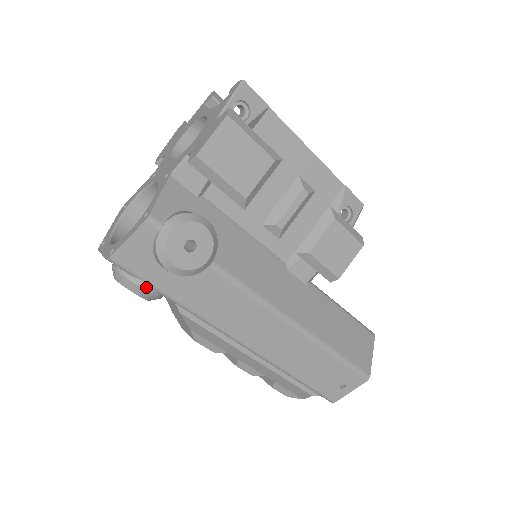
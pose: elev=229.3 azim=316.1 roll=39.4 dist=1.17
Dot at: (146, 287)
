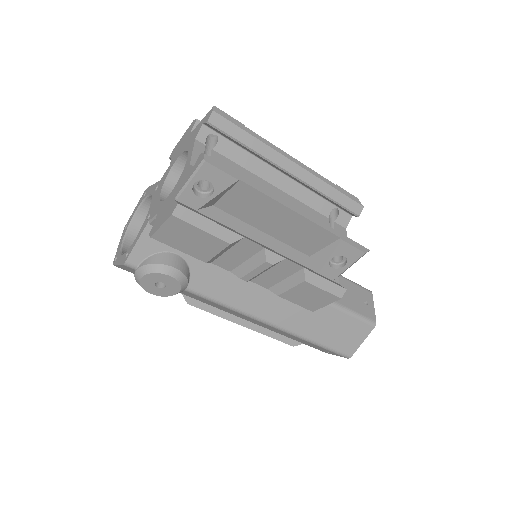
Dot at: occluded
